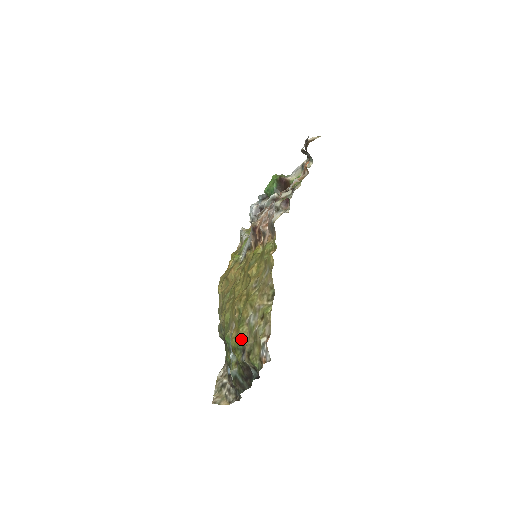
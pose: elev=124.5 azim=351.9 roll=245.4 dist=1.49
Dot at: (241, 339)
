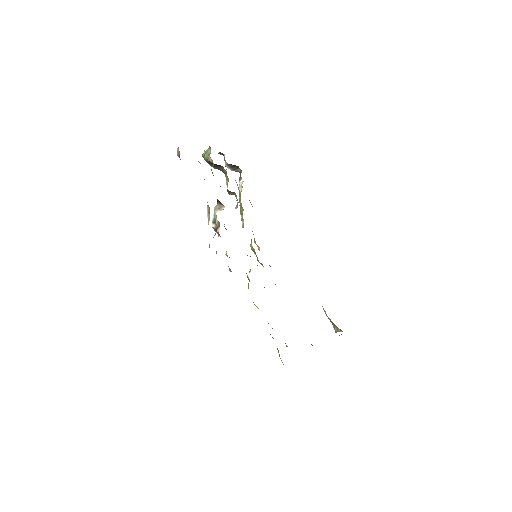
Dot at: occluded
